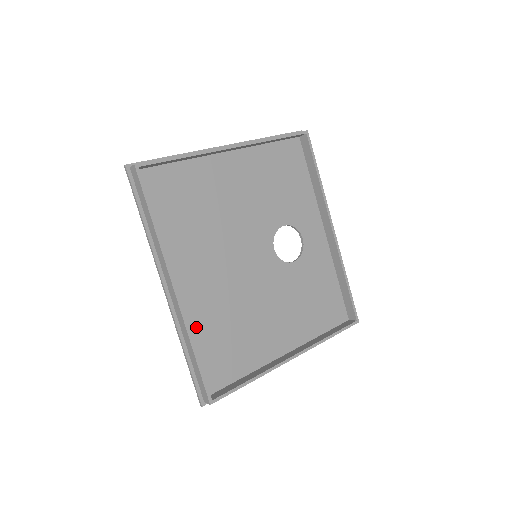
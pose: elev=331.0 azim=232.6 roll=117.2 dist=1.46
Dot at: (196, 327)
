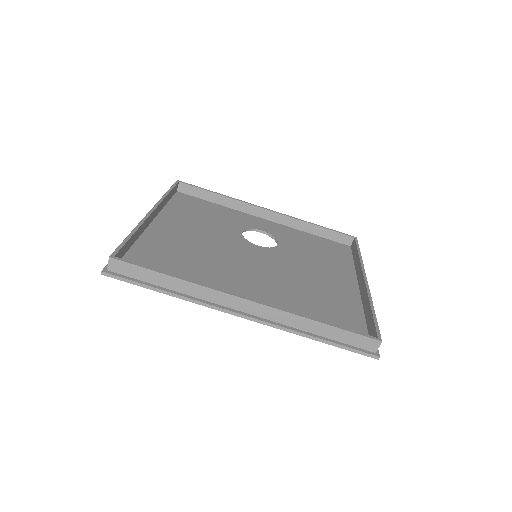
Dot at: occluded
